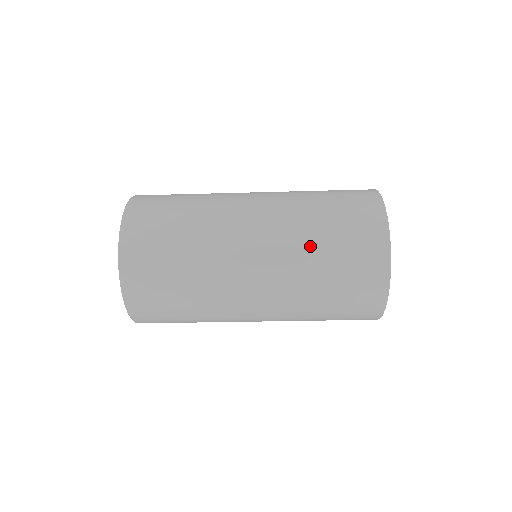
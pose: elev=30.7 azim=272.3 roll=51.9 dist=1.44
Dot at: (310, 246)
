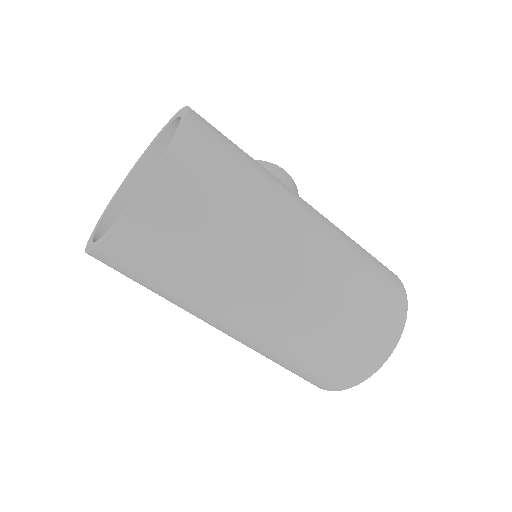
Dot at: (320, 333)
